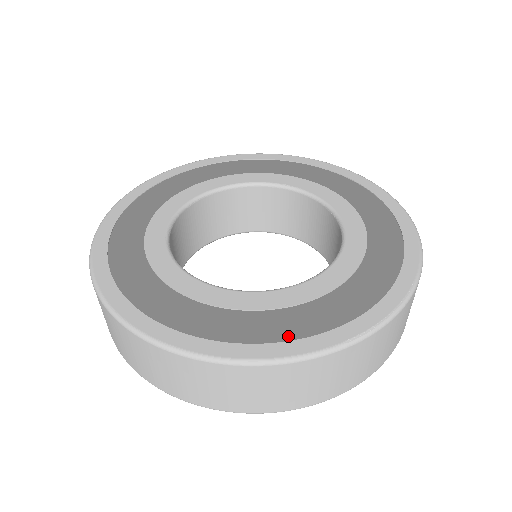
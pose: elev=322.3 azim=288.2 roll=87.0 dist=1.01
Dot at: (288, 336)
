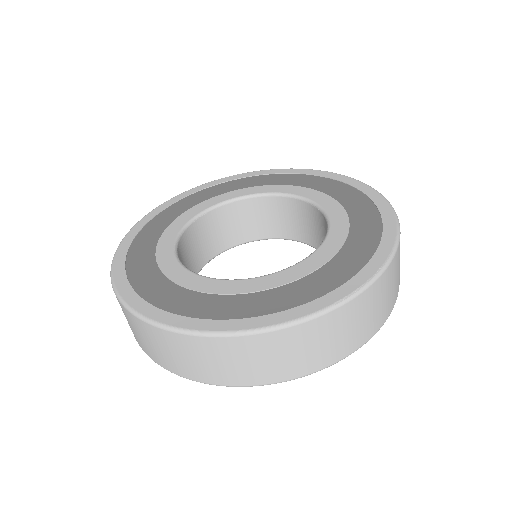
Dot at: (284, 307)
